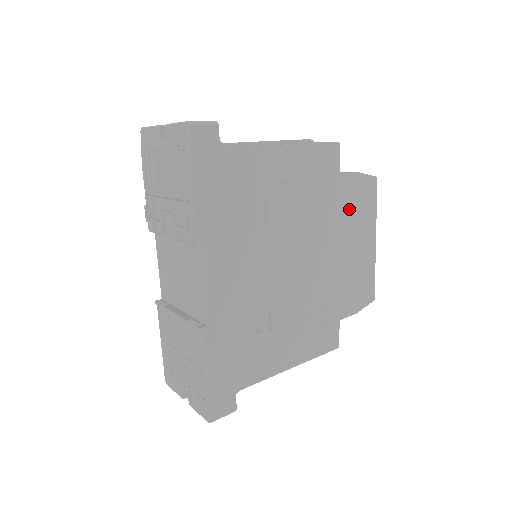
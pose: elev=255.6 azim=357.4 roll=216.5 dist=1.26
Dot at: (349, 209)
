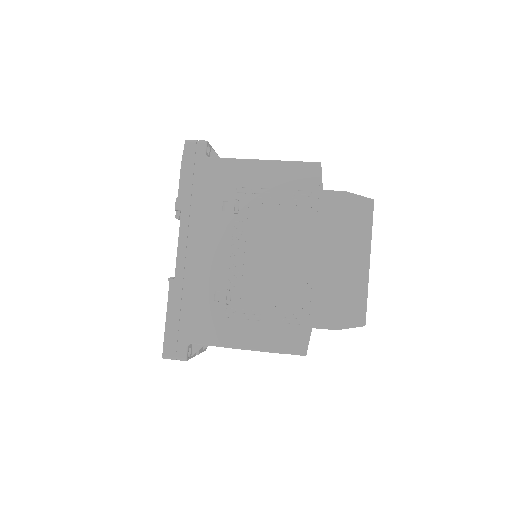
Dot at: (332, 223)
